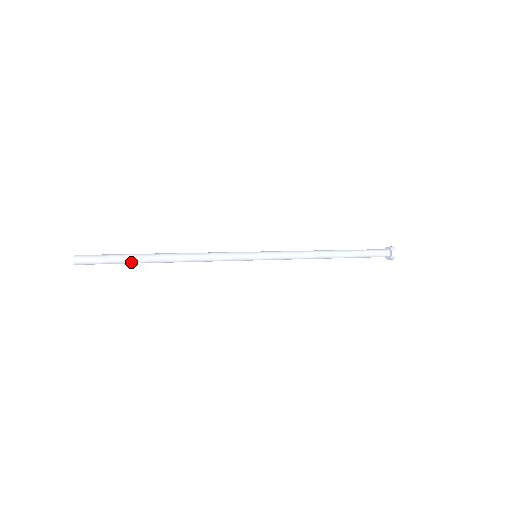
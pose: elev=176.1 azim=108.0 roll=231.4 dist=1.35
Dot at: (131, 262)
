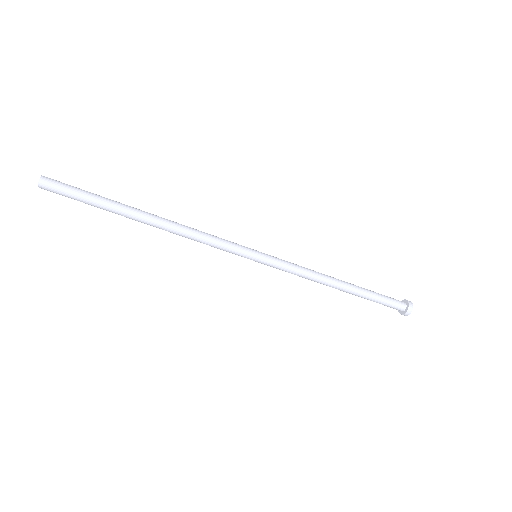
Dot at: (108, 208)
